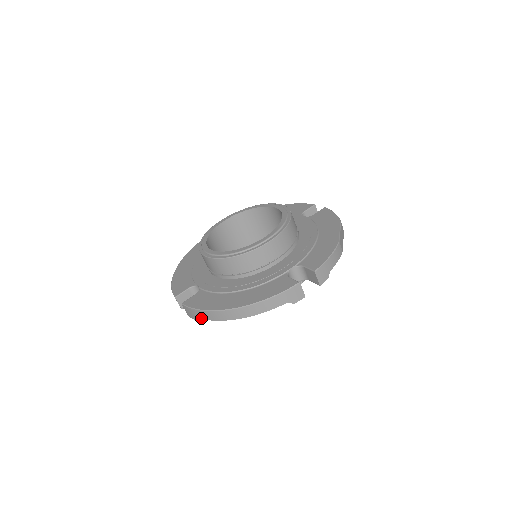
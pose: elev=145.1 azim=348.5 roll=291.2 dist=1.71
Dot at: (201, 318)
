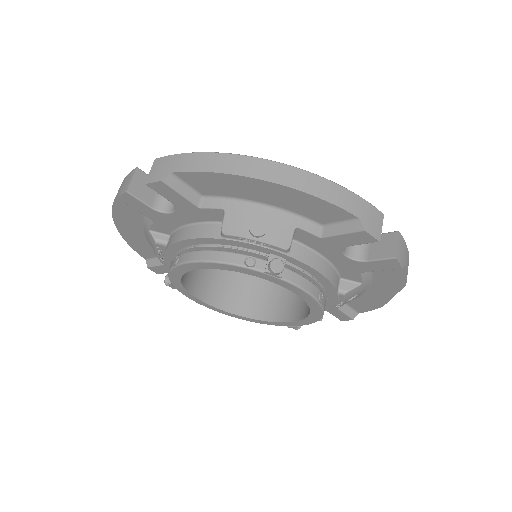
Dot at: (187, 169)
